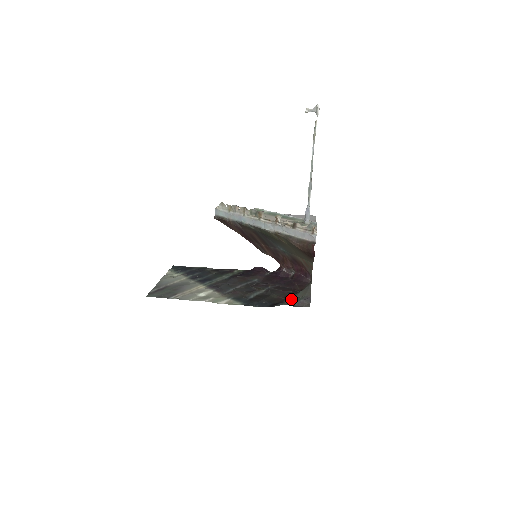
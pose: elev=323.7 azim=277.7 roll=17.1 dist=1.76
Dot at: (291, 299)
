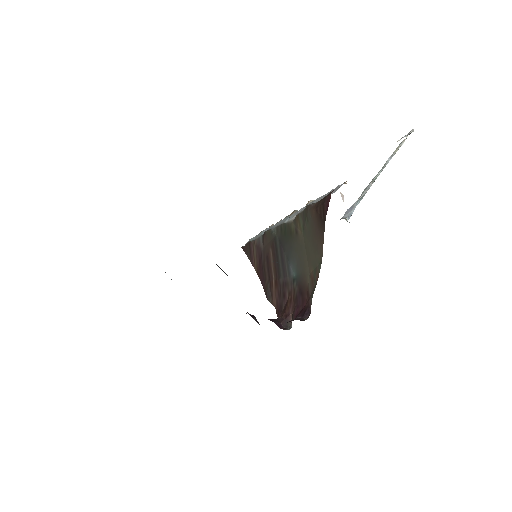
Dot at: occluded
